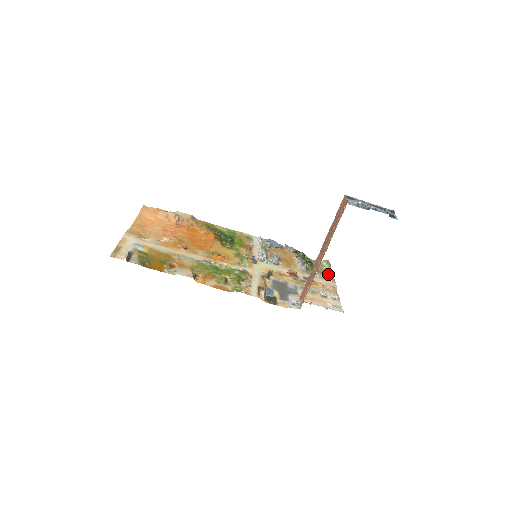
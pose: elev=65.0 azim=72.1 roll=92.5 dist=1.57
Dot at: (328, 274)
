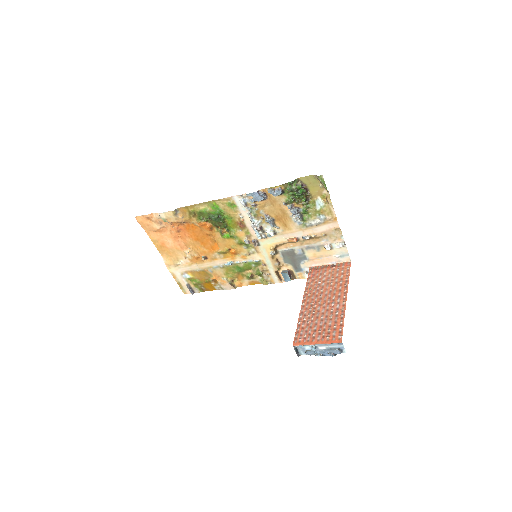
Dot at: (326, 211)
